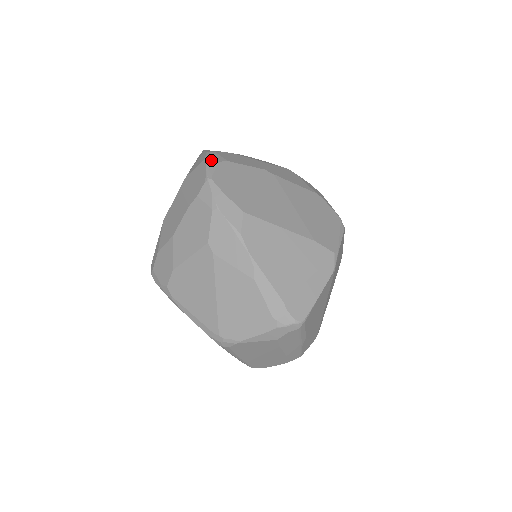
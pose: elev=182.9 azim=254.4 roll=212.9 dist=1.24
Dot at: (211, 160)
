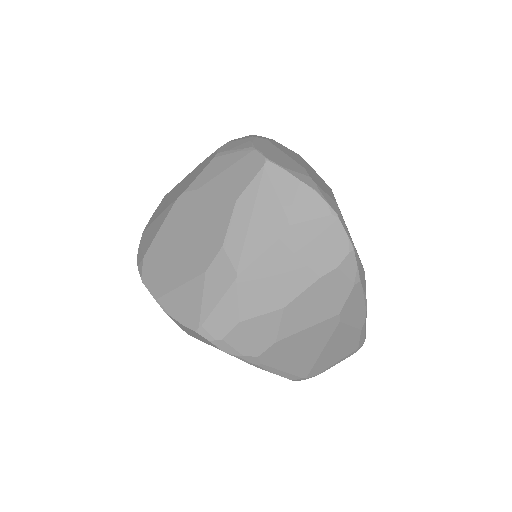
Dot at: (339, 213)
